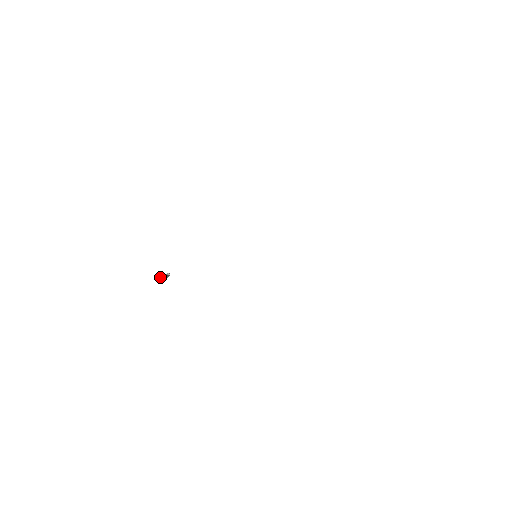
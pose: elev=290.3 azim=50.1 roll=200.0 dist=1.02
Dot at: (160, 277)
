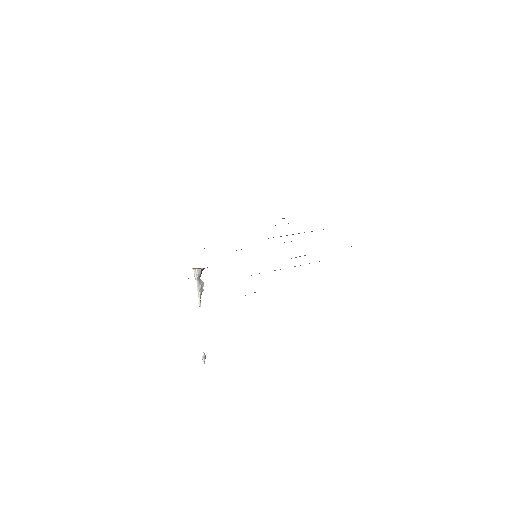
Dot at: (197, 283)
